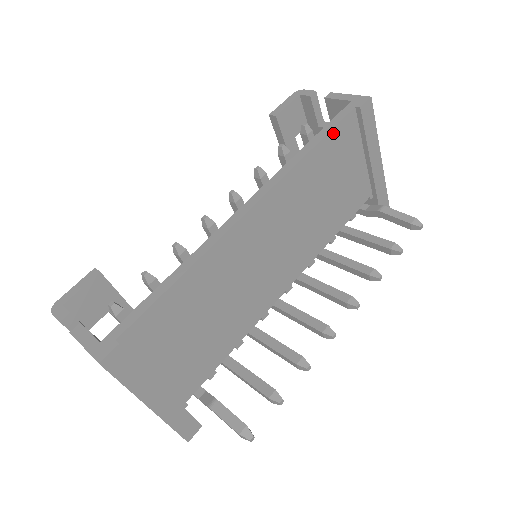
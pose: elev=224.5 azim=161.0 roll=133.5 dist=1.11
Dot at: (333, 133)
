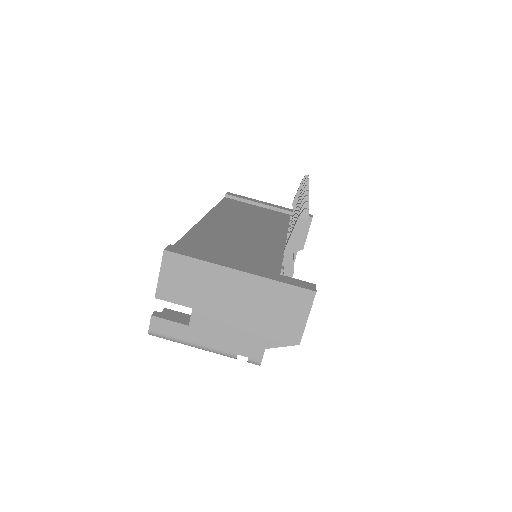
Dot at: (223, 202)
